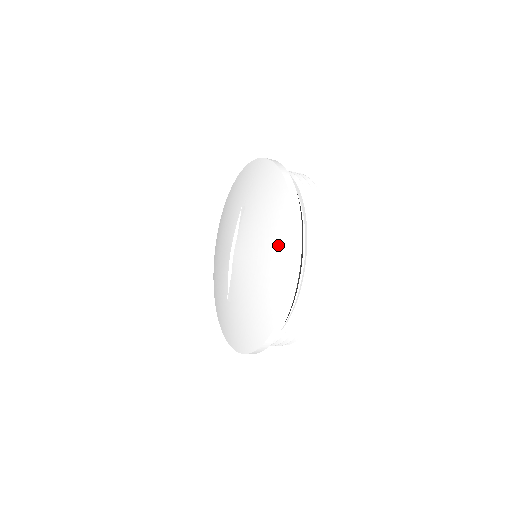
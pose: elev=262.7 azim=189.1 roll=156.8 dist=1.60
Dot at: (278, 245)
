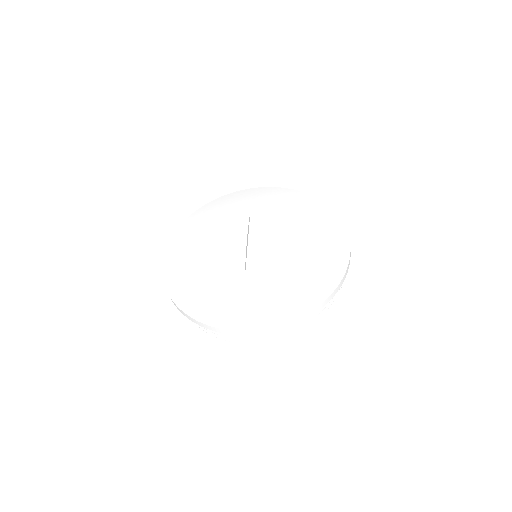
Dot at: (327, 225)
